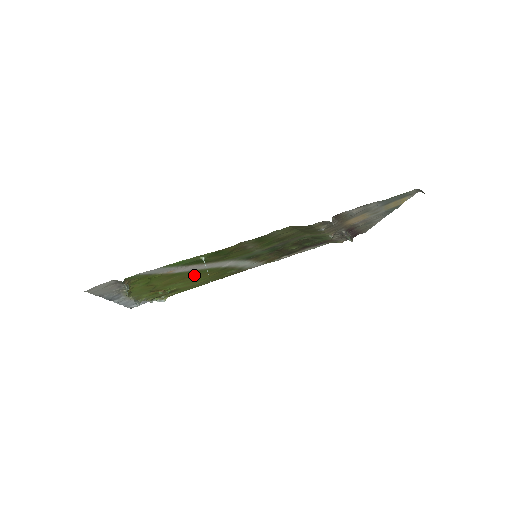
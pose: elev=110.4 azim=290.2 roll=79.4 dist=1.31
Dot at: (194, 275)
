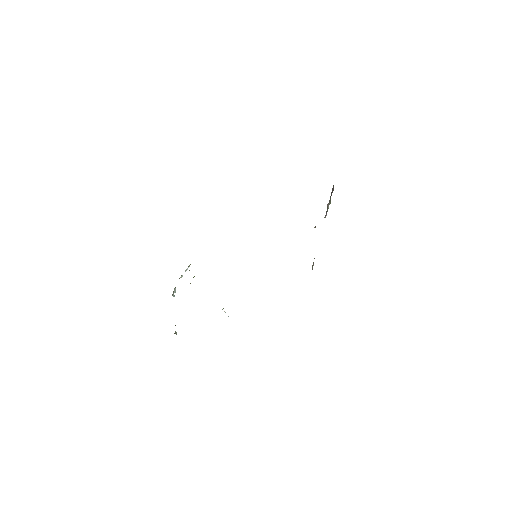
Dot at: occluded
